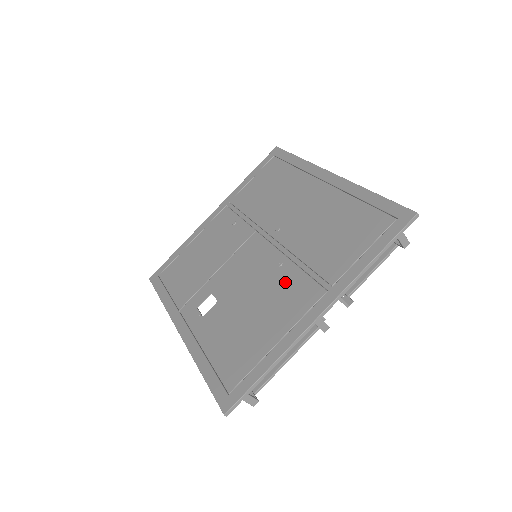
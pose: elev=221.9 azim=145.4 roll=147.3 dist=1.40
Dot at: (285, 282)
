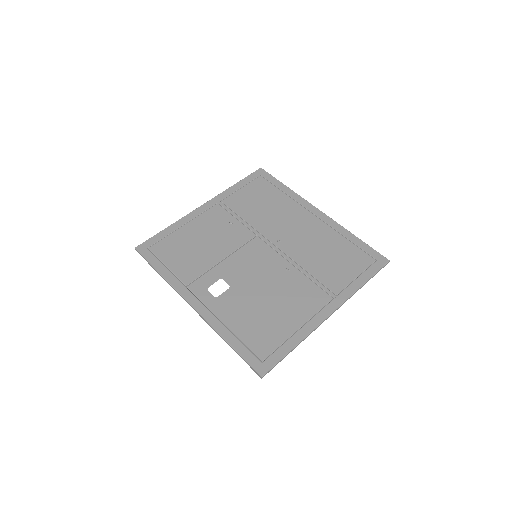
Dot at: (296, 284)
